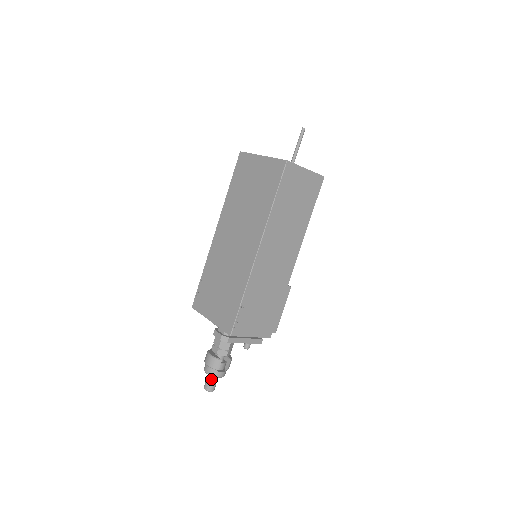
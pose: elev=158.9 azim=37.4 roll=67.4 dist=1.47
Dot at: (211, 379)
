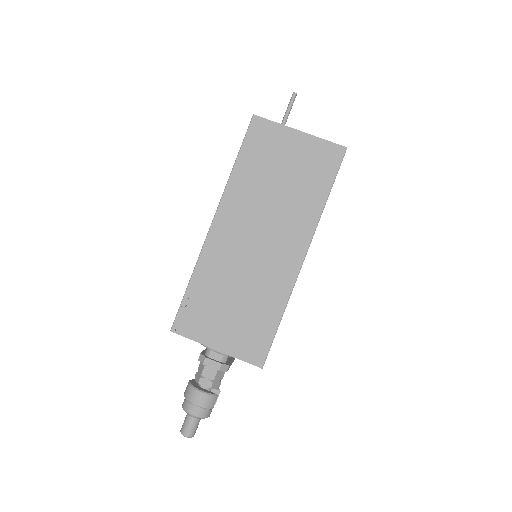
Dot at: (196, 421)
